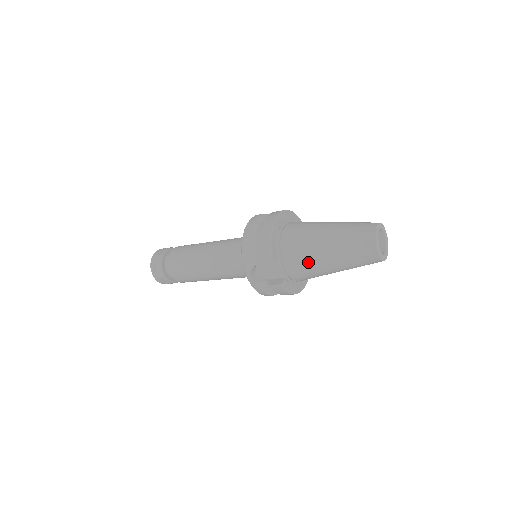
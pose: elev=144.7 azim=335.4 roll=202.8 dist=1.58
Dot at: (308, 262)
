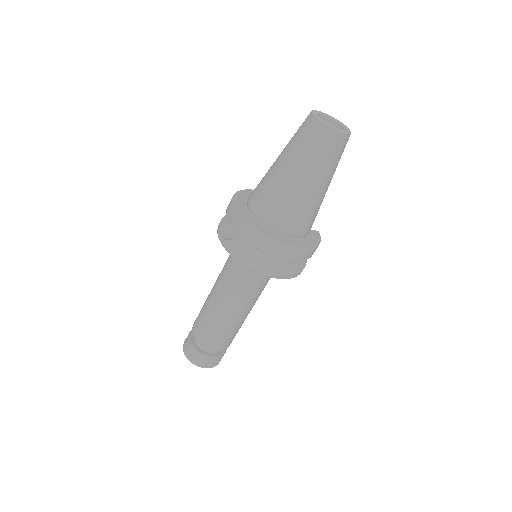
Dot at: (266, 184)
